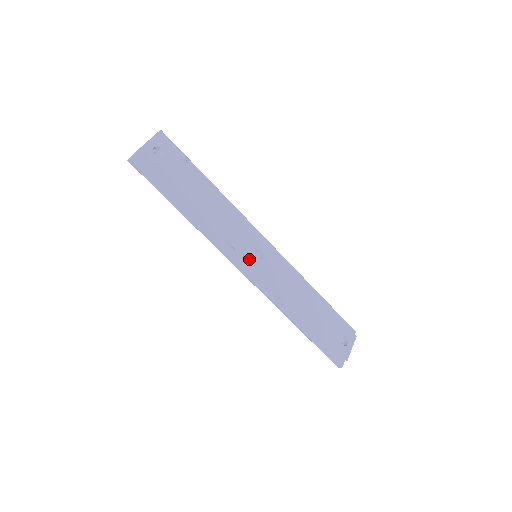
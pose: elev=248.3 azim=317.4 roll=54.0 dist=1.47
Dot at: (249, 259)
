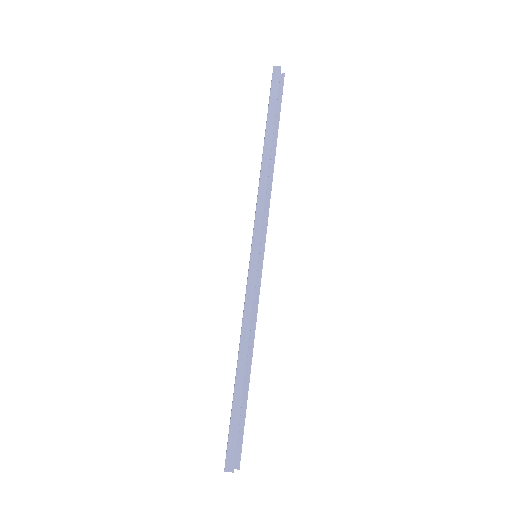
Dot at: occluded
